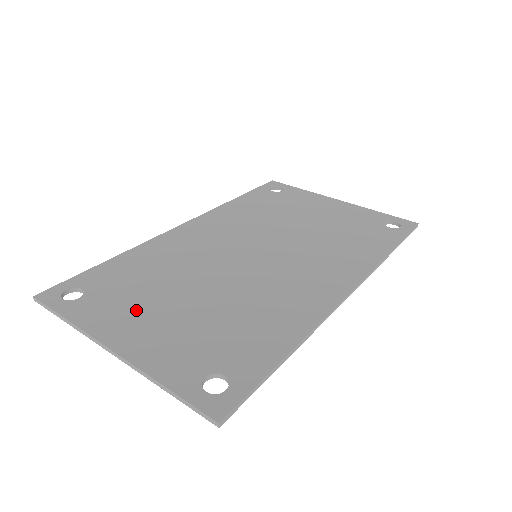
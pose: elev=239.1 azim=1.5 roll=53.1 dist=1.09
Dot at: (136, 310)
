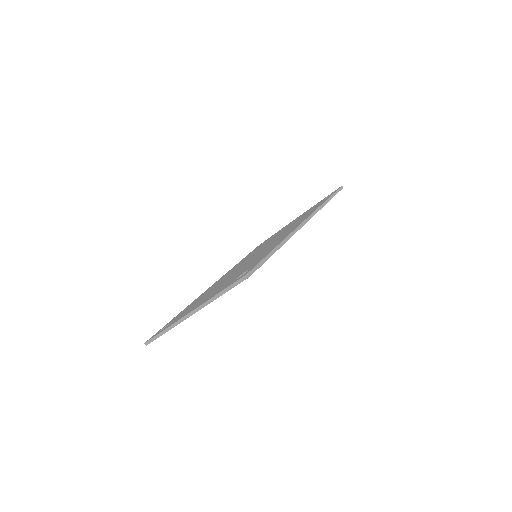
Dot at: occluded
